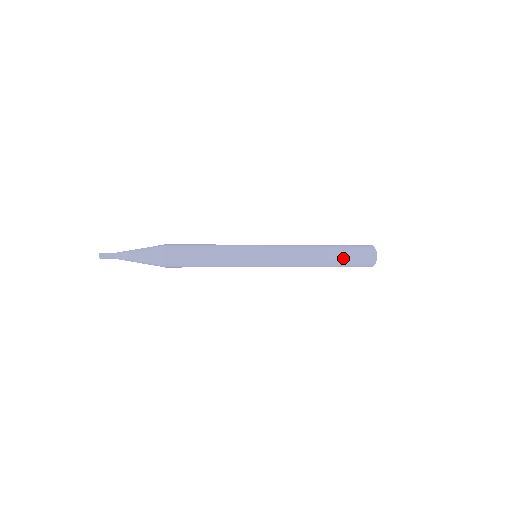
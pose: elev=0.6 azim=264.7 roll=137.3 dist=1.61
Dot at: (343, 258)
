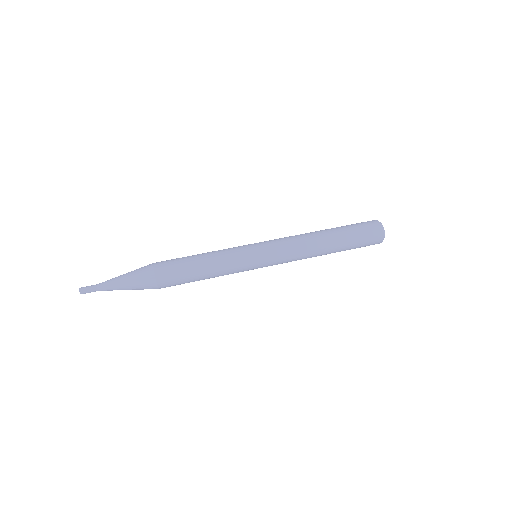
Dot at: occluded
